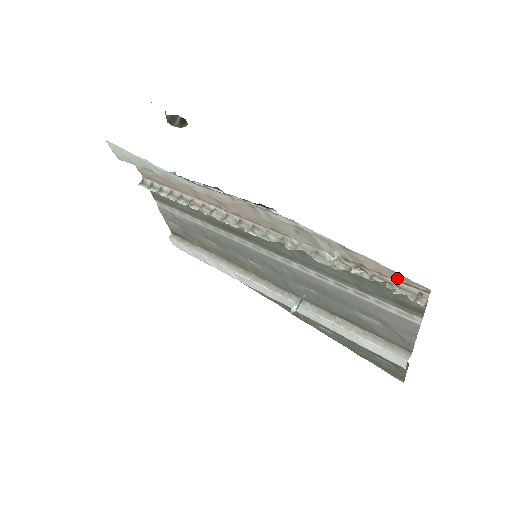
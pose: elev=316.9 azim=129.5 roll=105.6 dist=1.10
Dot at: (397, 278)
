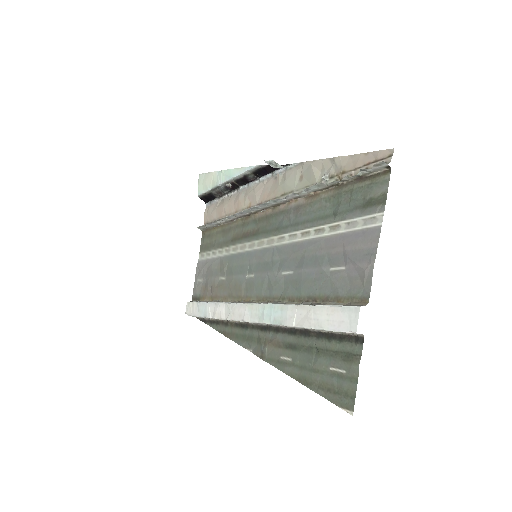
Dot at: (368, 162)
